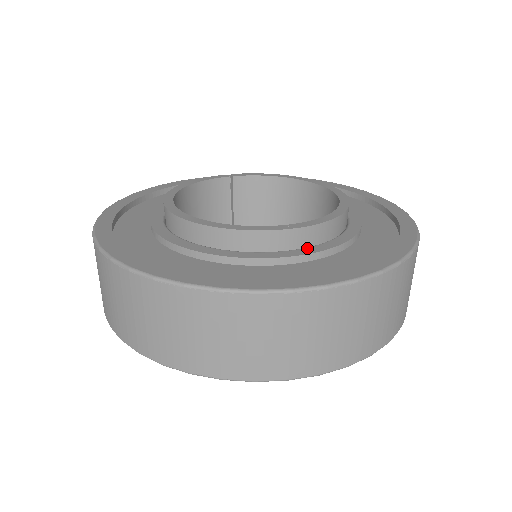
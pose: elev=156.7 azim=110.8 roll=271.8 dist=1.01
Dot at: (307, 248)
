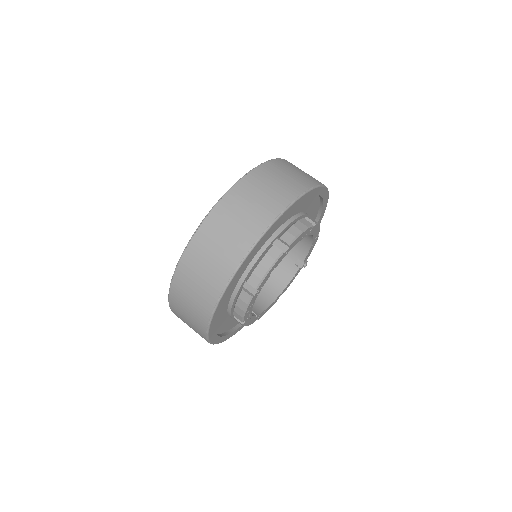
Dot at: occluded
